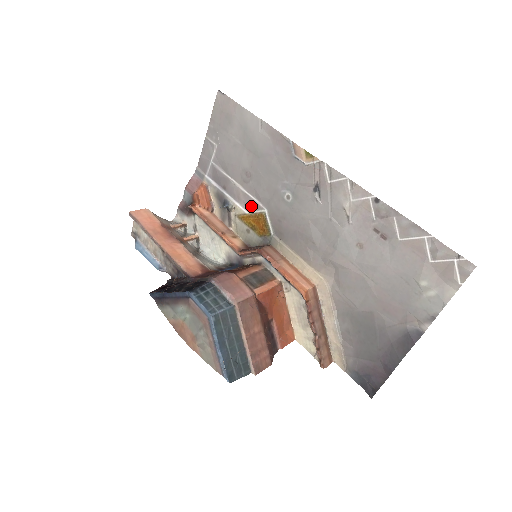
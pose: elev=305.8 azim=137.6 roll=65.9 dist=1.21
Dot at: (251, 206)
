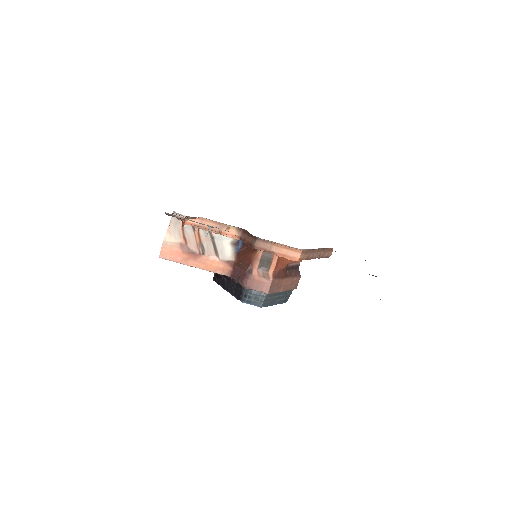
Dot at: occluded
